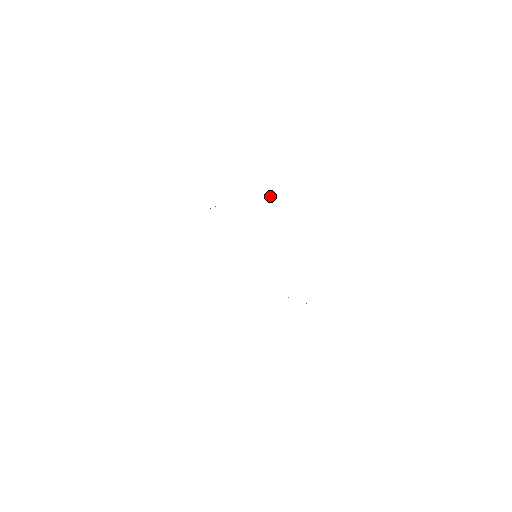
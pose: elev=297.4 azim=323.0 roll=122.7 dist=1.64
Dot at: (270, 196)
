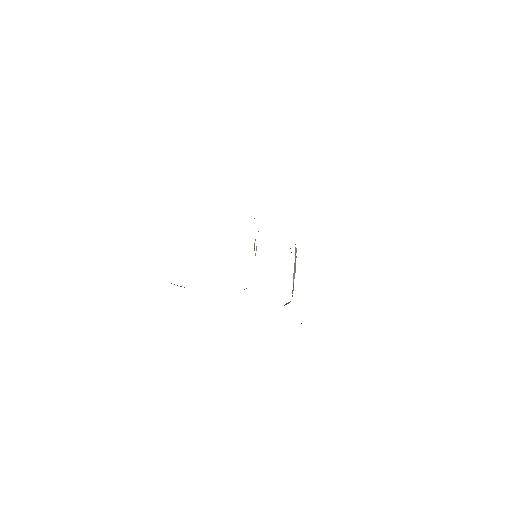
Dot at: occluded
